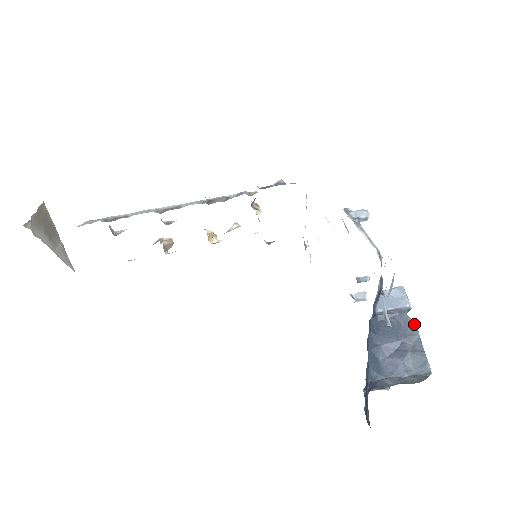
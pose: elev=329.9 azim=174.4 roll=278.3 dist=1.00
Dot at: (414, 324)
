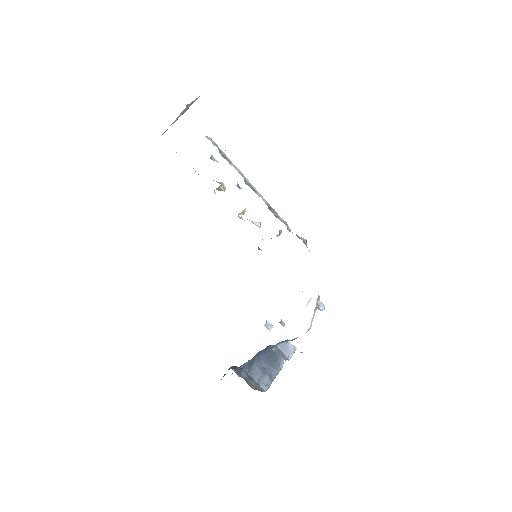
Dot at: (282, 367)
